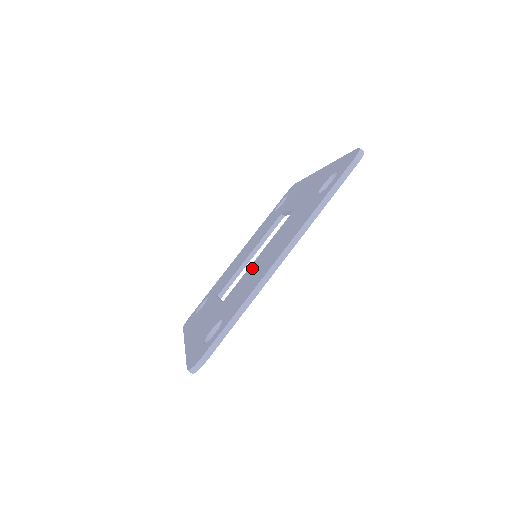
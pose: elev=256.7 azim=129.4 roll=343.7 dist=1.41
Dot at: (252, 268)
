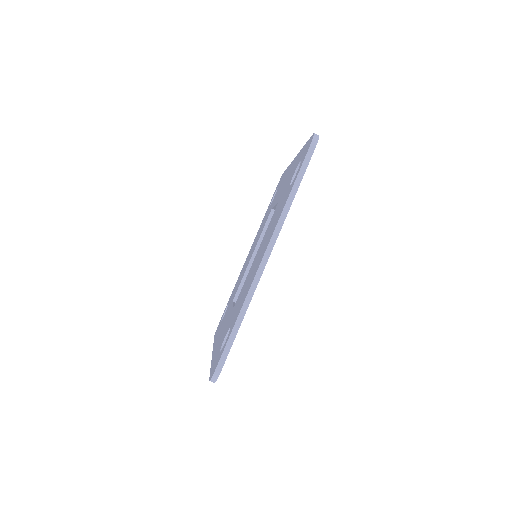
Dot at: (250, 271)
